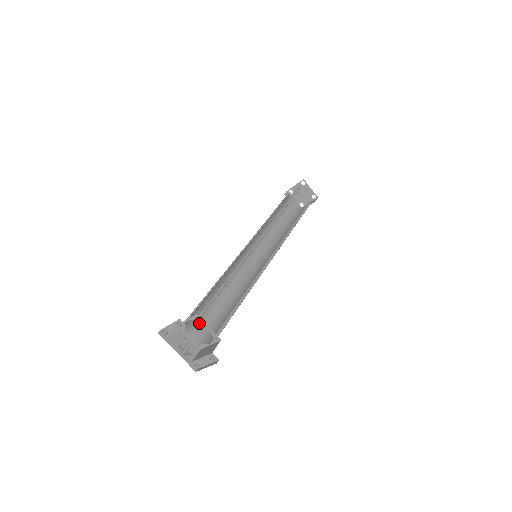
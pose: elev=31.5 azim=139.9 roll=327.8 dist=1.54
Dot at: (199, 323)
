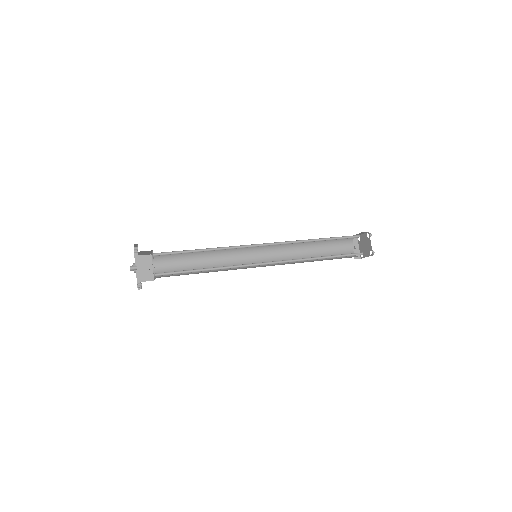
Dot at: (168, 265)
